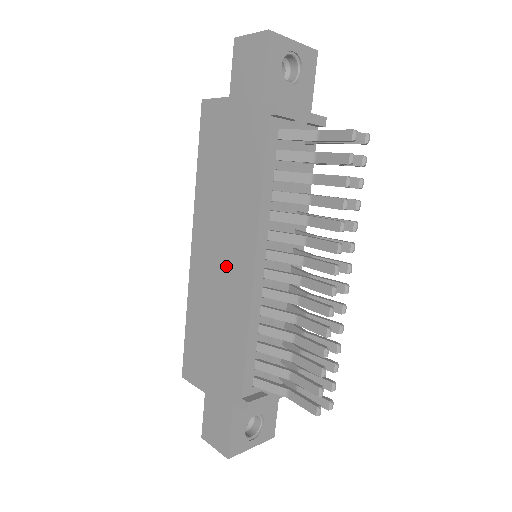
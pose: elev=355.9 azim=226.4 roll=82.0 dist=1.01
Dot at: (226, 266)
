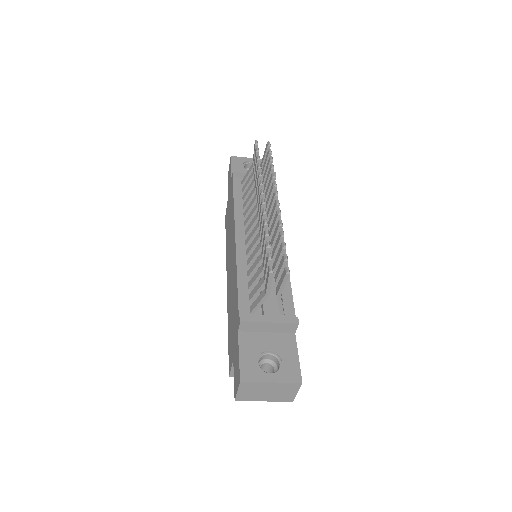
Dot at: (232, 262)
